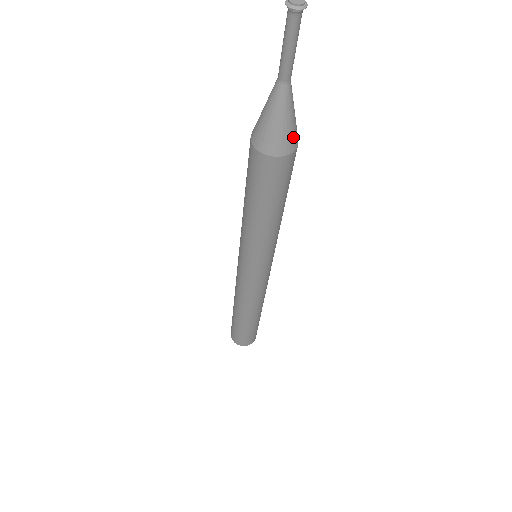
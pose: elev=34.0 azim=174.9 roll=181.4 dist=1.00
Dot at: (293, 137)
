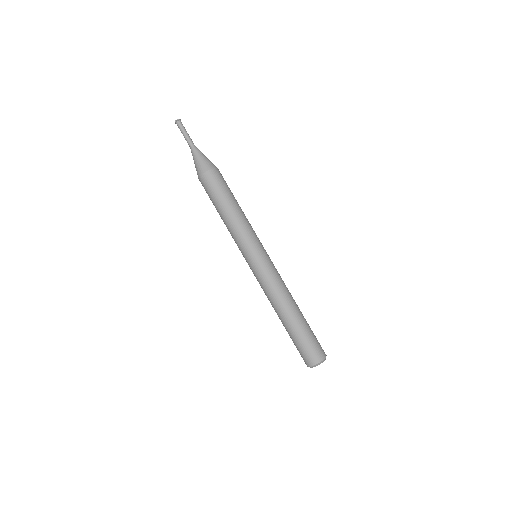
Dot at: (208, 163)
